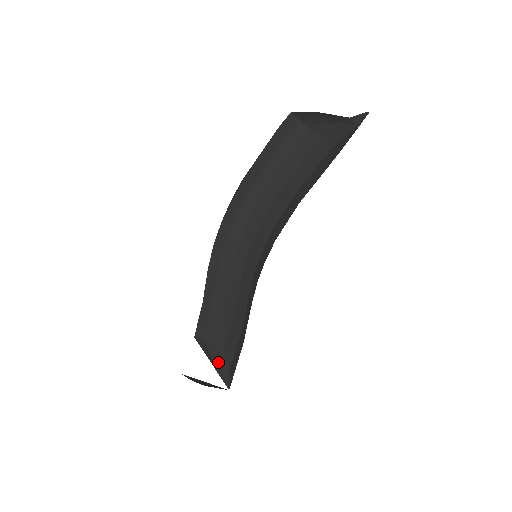
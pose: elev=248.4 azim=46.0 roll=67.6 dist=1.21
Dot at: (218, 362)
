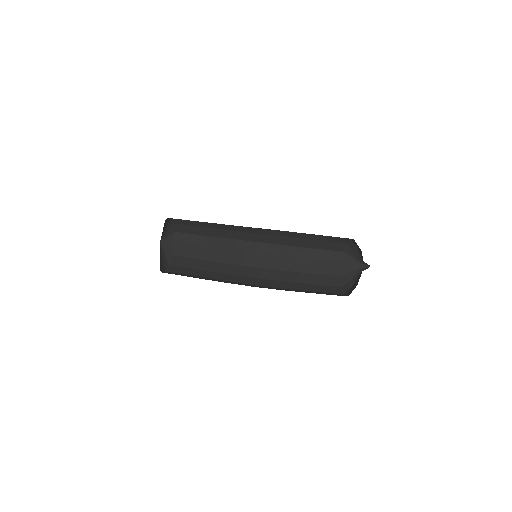
Dot at: (165, 229)
